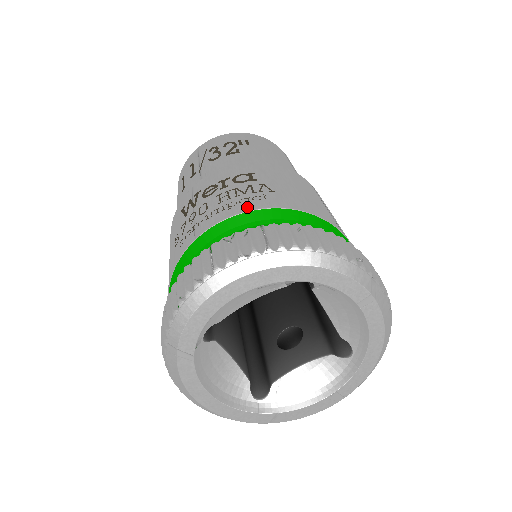
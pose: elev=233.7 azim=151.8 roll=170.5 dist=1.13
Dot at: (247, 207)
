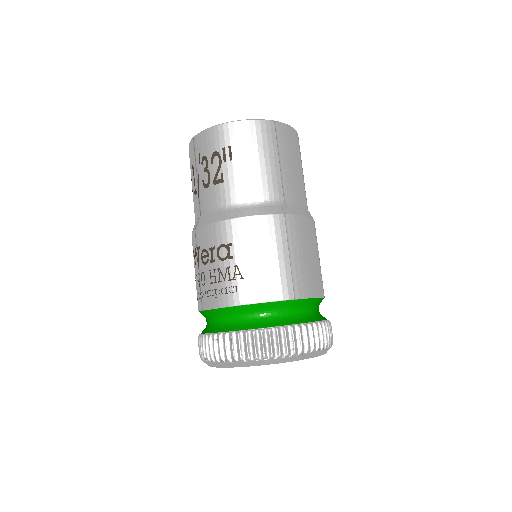
Dot at: (225, 302)
